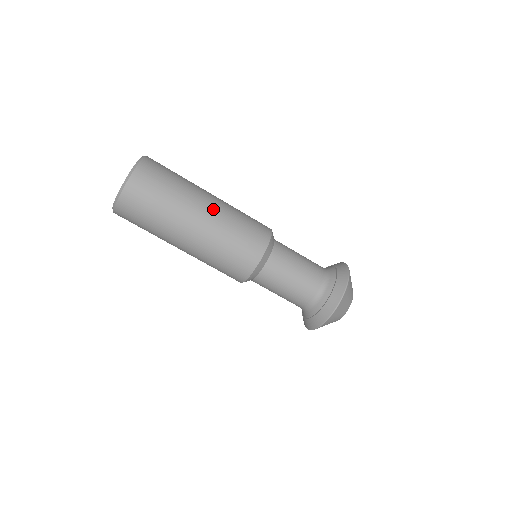
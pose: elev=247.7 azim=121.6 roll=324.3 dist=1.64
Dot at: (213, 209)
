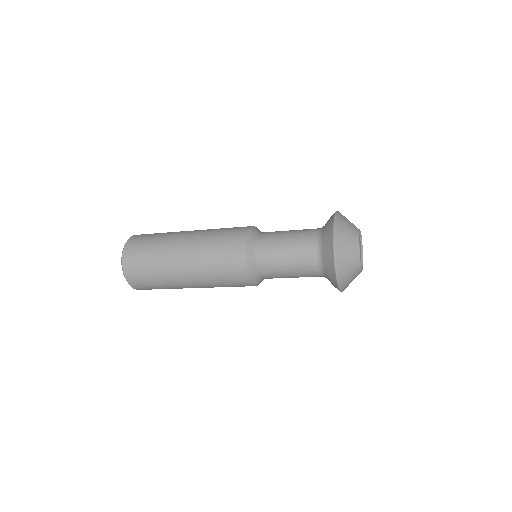
Dot at: (192, 278)
